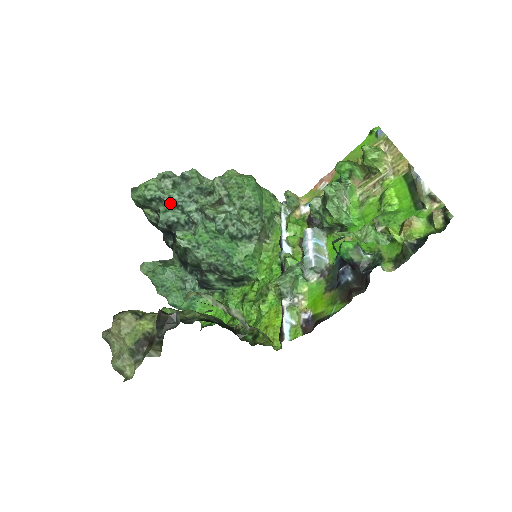
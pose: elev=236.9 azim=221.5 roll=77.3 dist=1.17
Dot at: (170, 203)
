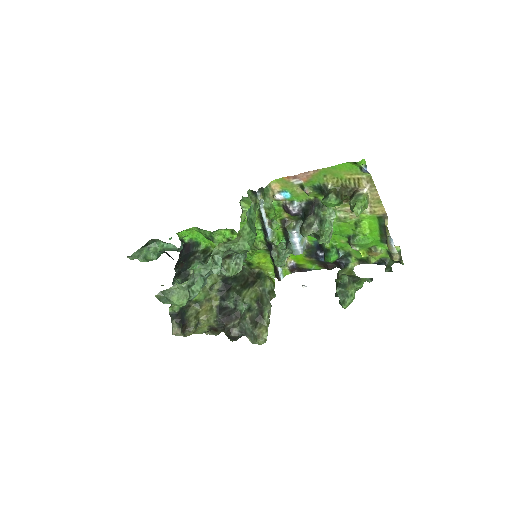
Dot at: occluded
